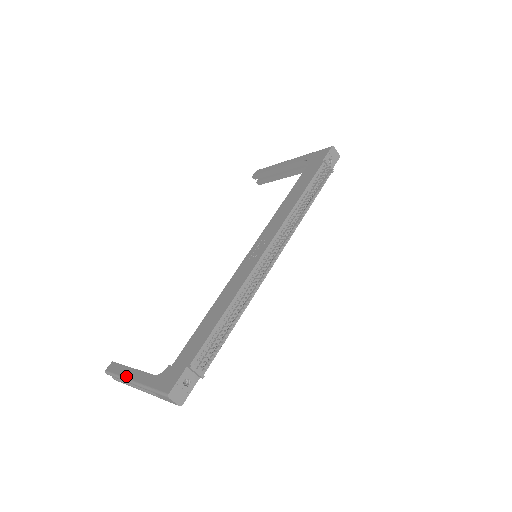
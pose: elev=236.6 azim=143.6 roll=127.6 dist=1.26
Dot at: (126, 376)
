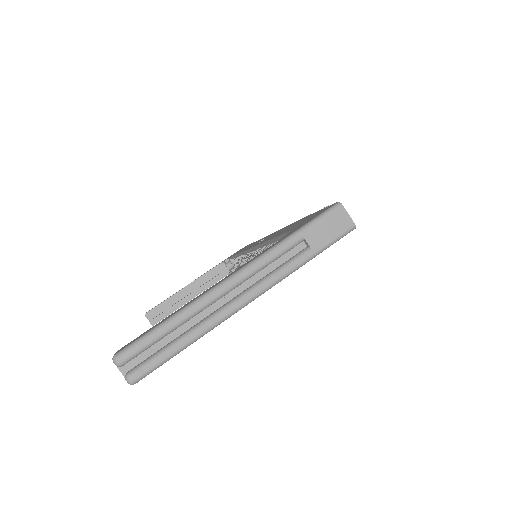
Dot at: (204, 292)
